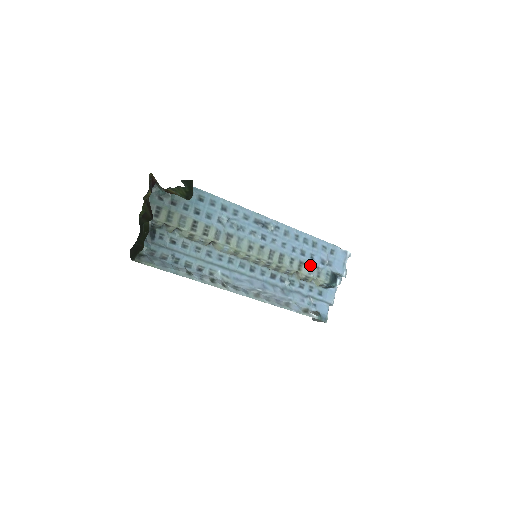
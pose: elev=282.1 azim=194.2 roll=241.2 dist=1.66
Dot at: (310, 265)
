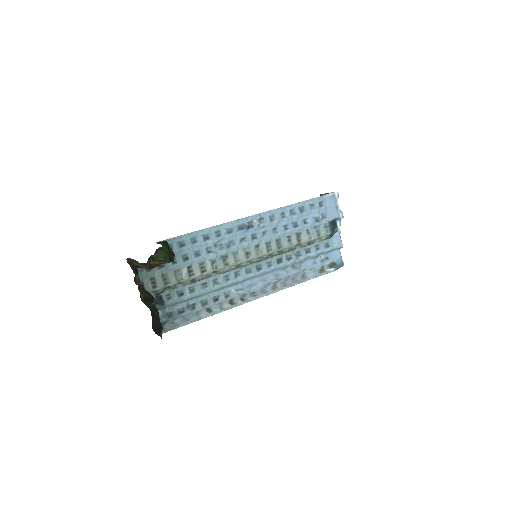
Dot at: (307, 230)
